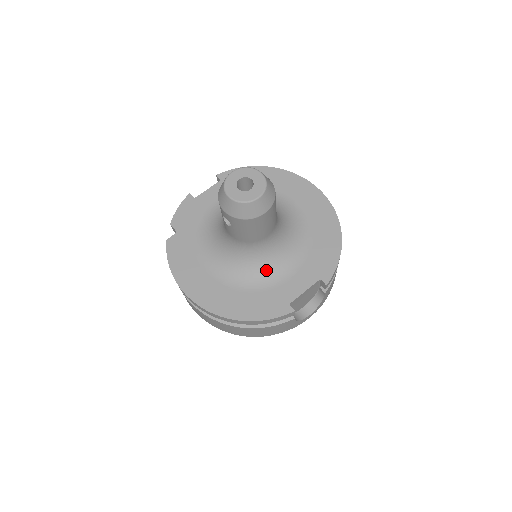
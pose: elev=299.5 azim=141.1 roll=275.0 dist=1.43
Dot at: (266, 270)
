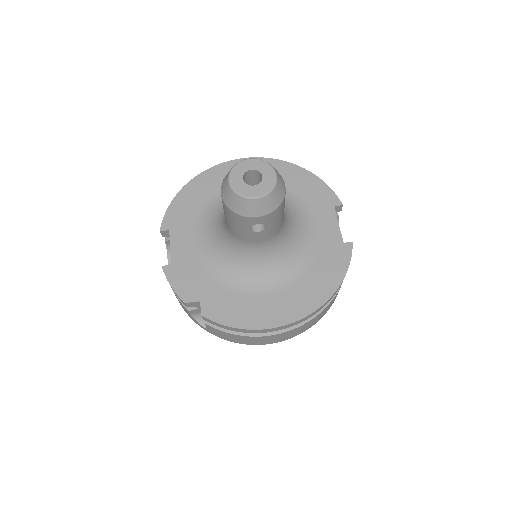
Dot at: (300, 241)
